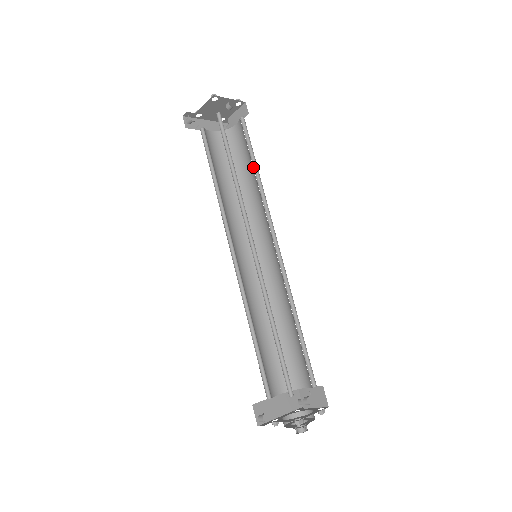
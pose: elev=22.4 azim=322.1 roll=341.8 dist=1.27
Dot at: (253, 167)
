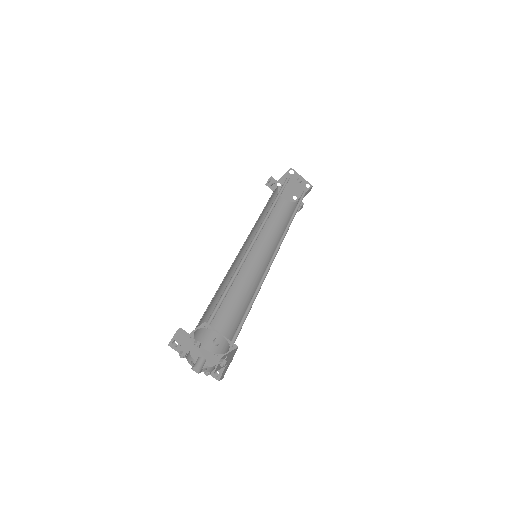
Dot at: (292, 214)
